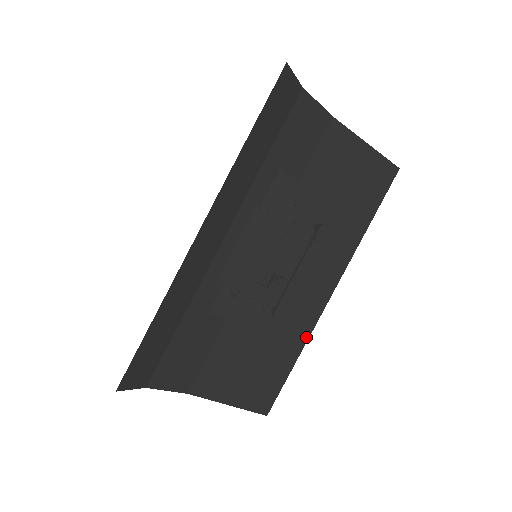
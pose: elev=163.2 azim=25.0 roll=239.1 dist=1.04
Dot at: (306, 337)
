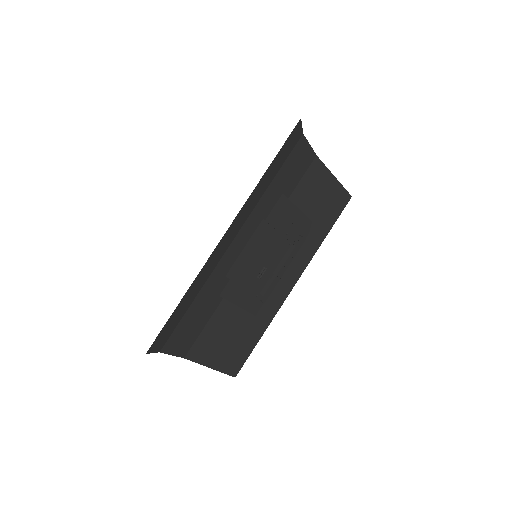
Dot at: (271, 318)
